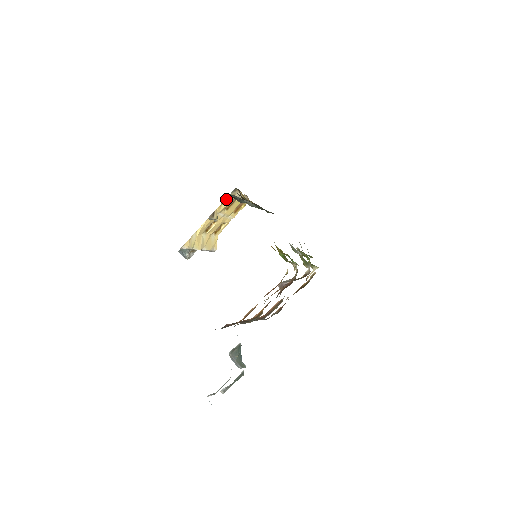
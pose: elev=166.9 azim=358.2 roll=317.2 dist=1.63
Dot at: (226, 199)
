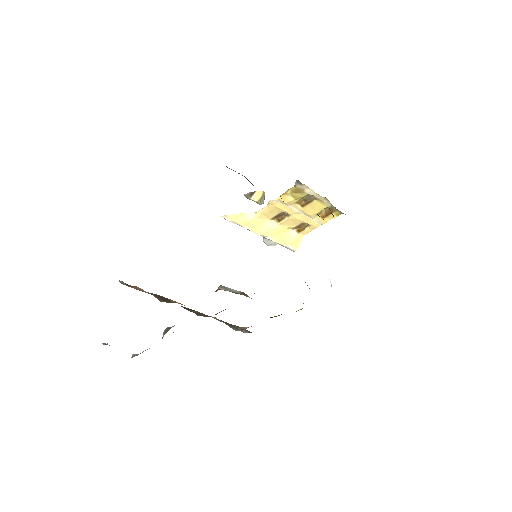
Dot at: occluded
